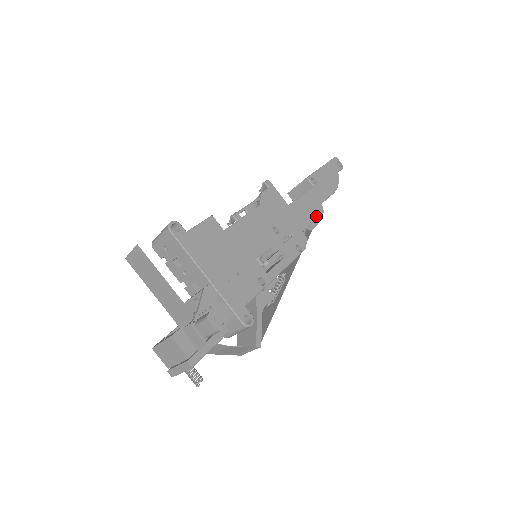
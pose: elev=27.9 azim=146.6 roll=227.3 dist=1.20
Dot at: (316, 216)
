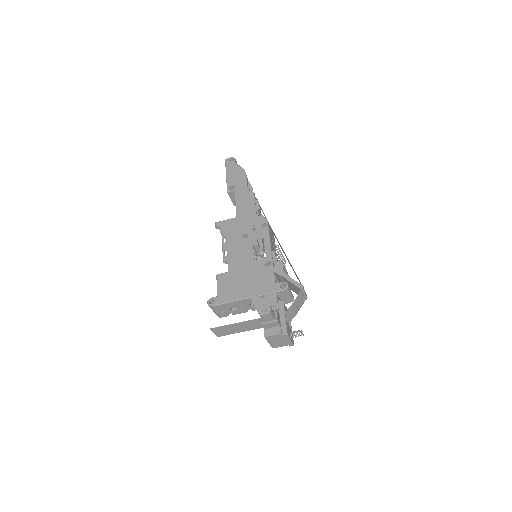
Dot at: (253, 200)
